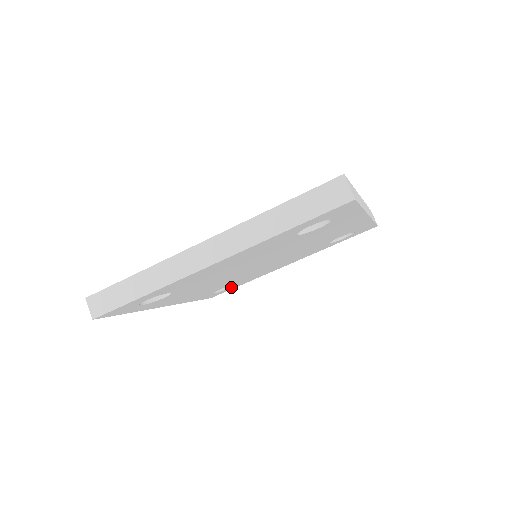
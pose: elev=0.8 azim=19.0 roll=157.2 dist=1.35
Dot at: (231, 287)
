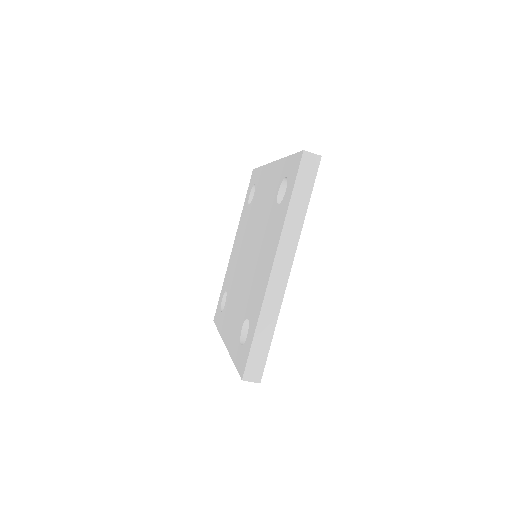
Dot at: occluded
